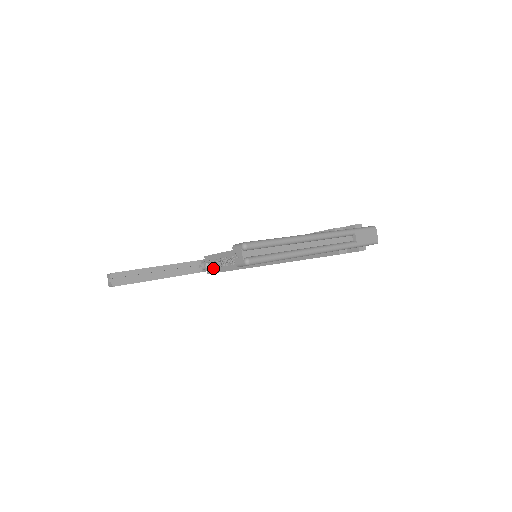
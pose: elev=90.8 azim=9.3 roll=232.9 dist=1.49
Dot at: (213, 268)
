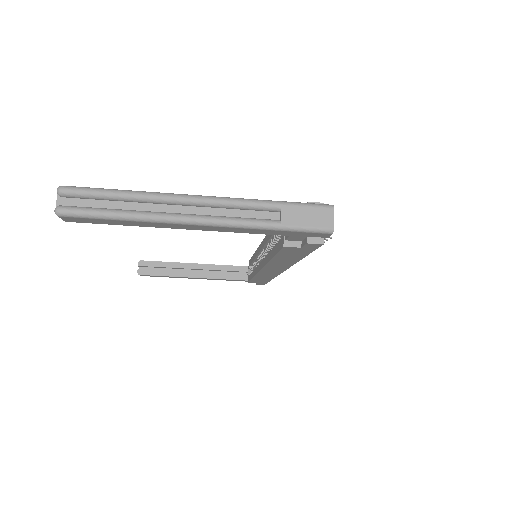
Dot at: (249, 275)
